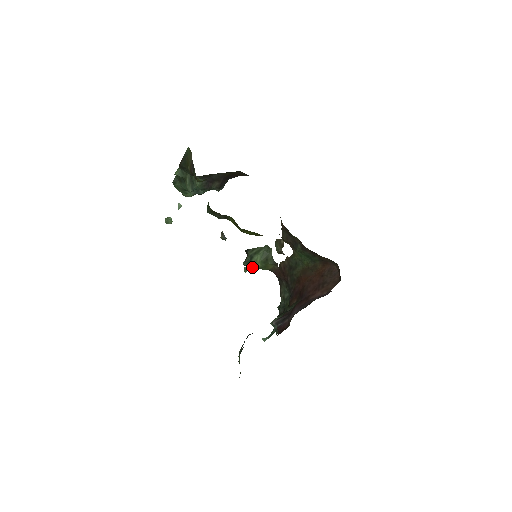
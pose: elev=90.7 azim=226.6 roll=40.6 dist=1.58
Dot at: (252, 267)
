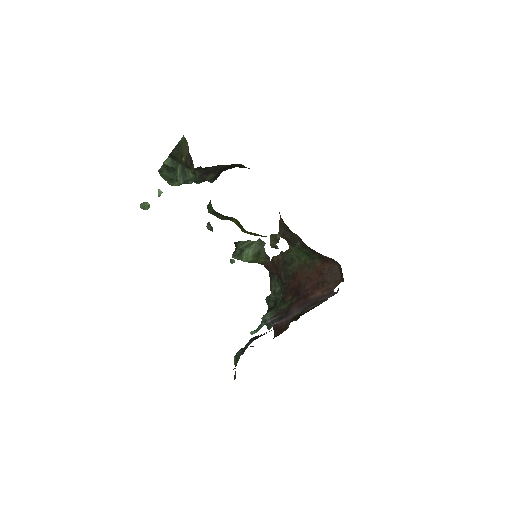
Dot at: (243, 261)
